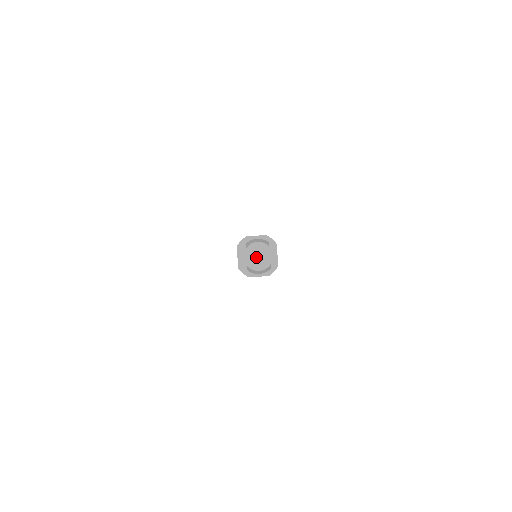
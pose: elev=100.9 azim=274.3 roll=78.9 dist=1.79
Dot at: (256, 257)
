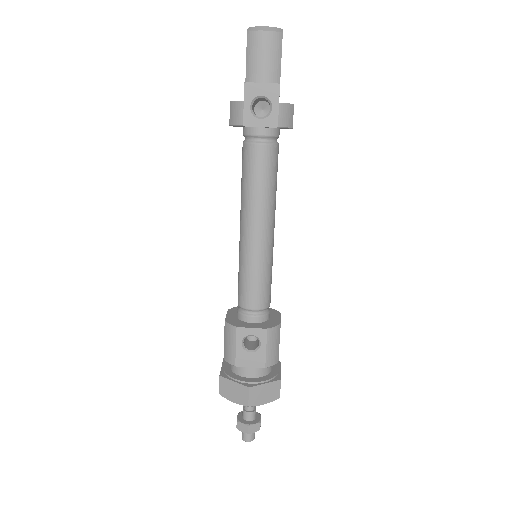
Dot at: occluded
